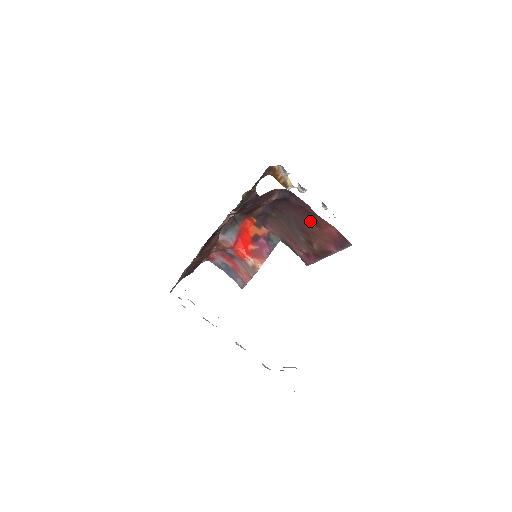
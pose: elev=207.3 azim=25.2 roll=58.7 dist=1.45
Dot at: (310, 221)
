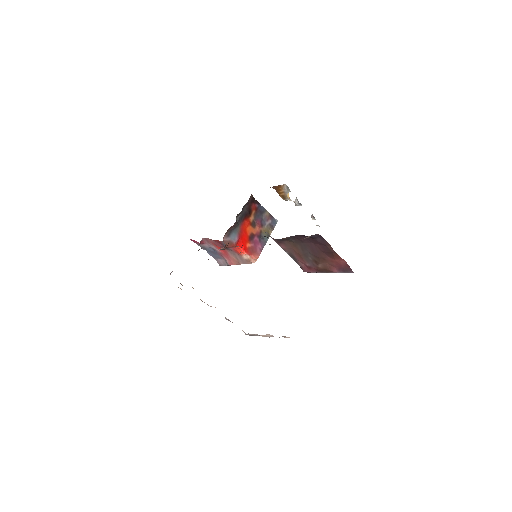
Dot at: (326, 253)
